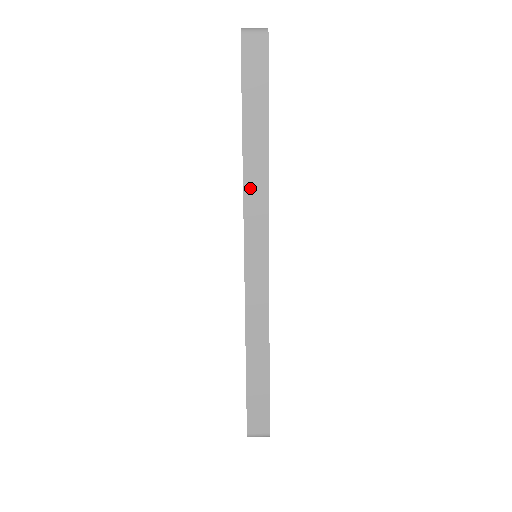
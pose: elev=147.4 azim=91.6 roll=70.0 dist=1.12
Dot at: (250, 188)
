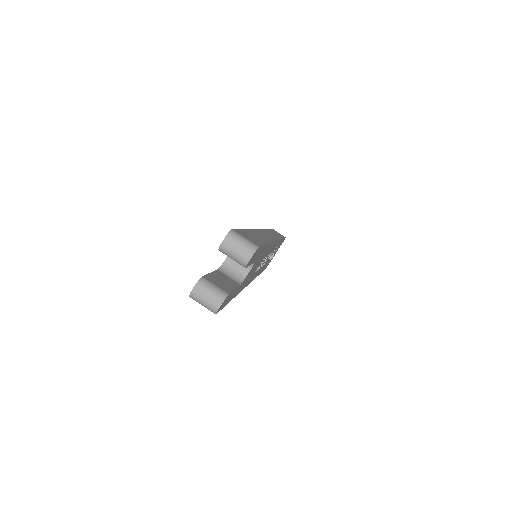
Dot at: occluded
